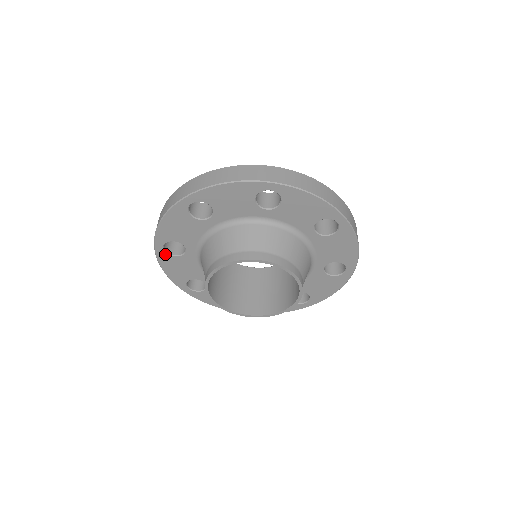
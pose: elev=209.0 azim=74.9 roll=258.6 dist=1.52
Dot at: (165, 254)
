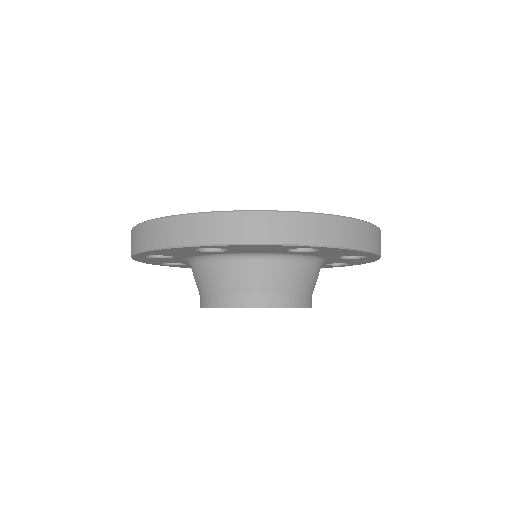
Dot at: (144, 257)
